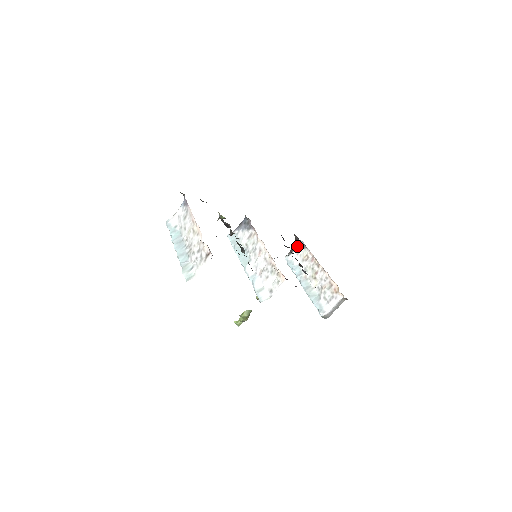
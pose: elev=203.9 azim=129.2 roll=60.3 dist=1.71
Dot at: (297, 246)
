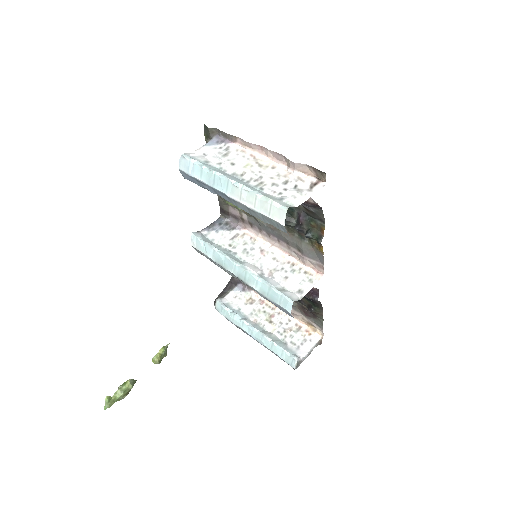
Dot at: (233, 289)
